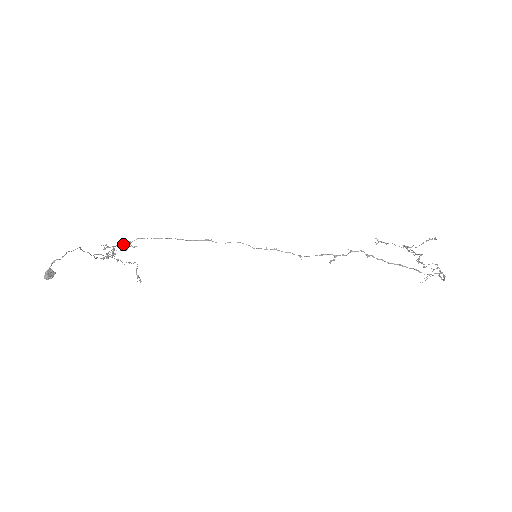
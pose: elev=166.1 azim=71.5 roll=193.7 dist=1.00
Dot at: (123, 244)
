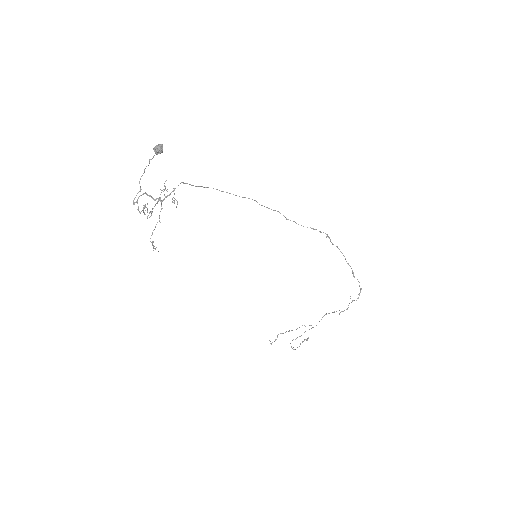
Dot at: (151, 212)
